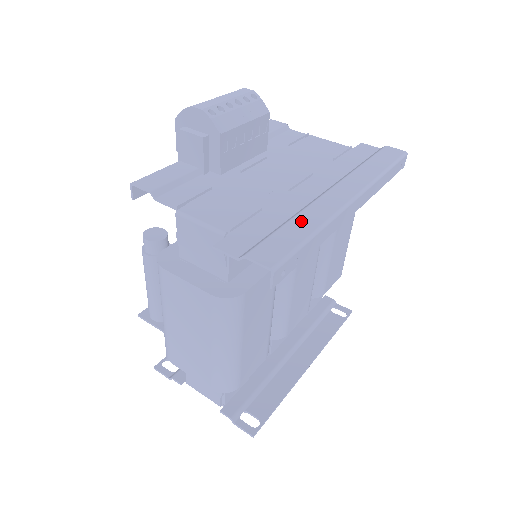
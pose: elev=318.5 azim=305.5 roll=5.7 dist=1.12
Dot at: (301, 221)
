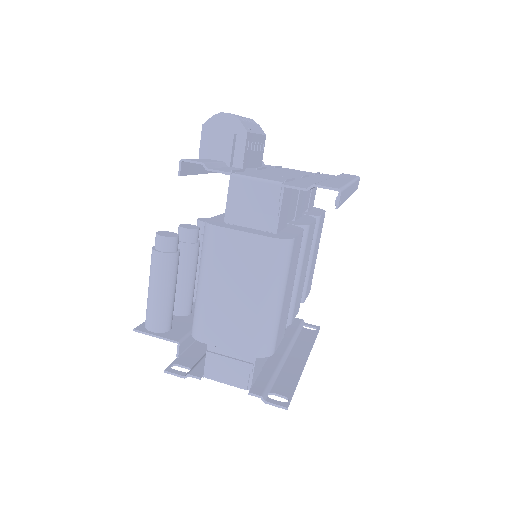
Dot at: (331, 181)
